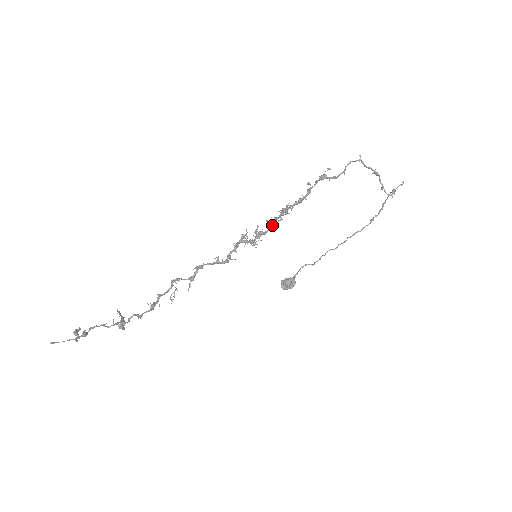
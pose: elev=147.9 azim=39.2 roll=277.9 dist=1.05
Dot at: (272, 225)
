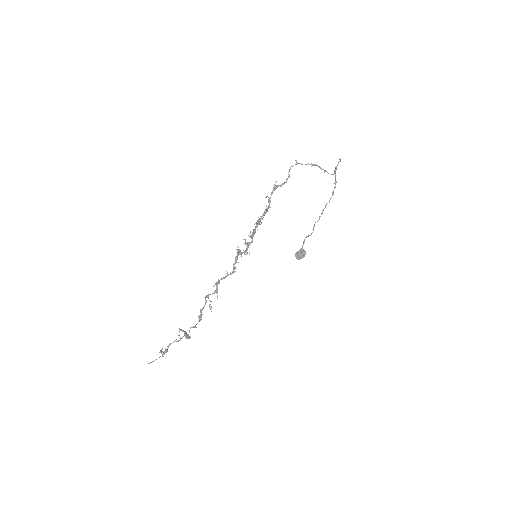
Dot at: (253, 236)
